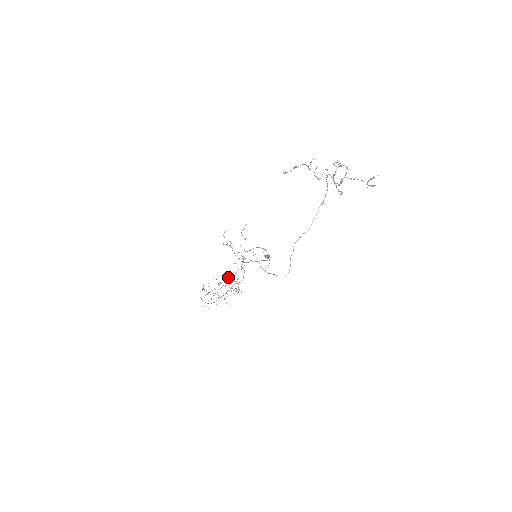
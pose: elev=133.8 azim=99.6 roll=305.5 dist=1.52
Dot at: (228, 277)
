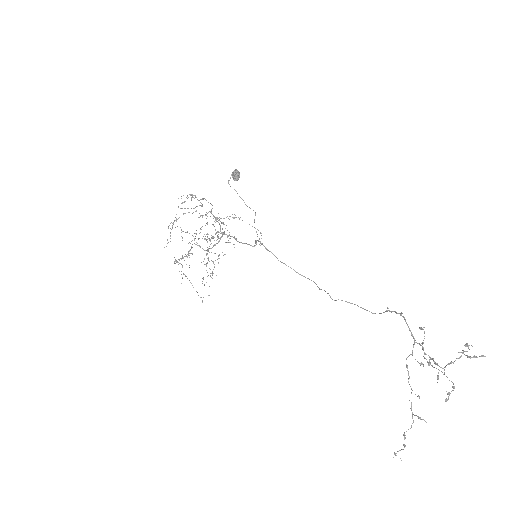
Dot at: (182, 203)
